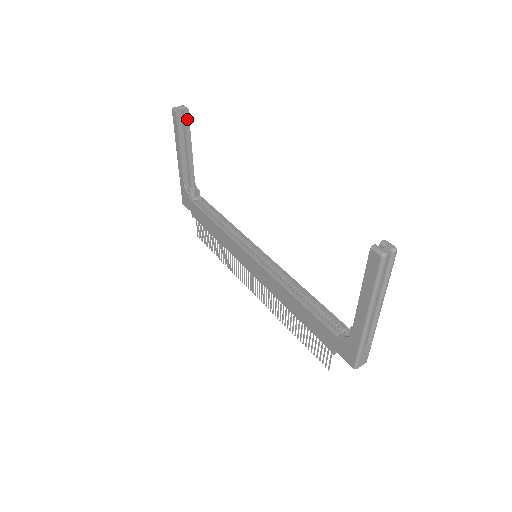
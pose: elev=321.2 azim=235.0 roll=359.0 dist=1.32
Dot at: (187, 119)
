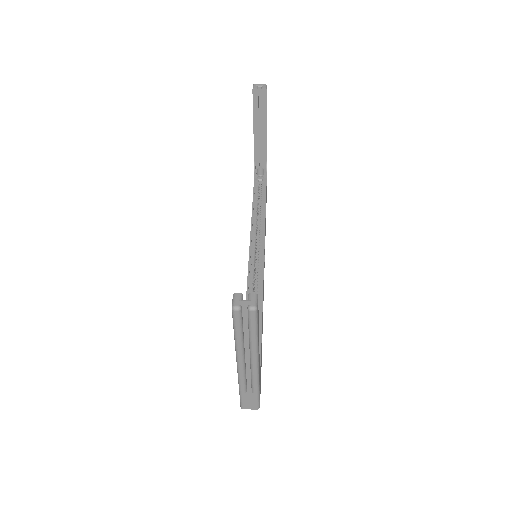
Dot at: (264, 99)
